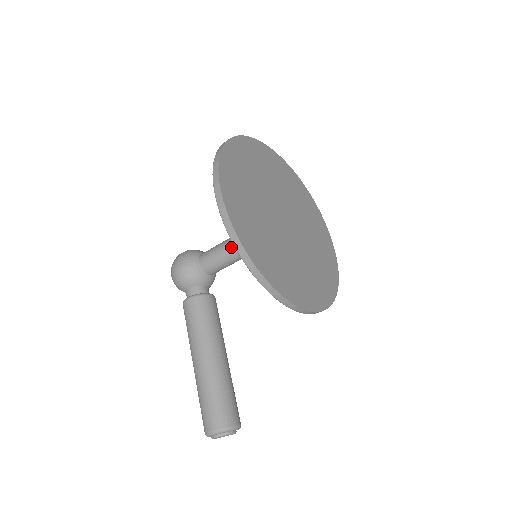
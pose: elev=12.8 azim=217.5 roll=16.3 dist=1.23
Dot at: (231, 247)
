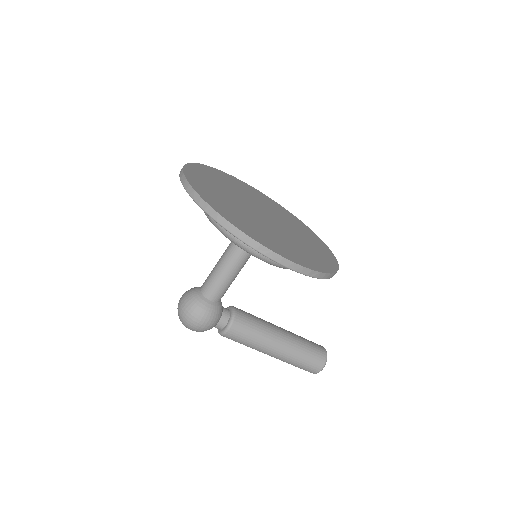
Dot at: (236, 269)
